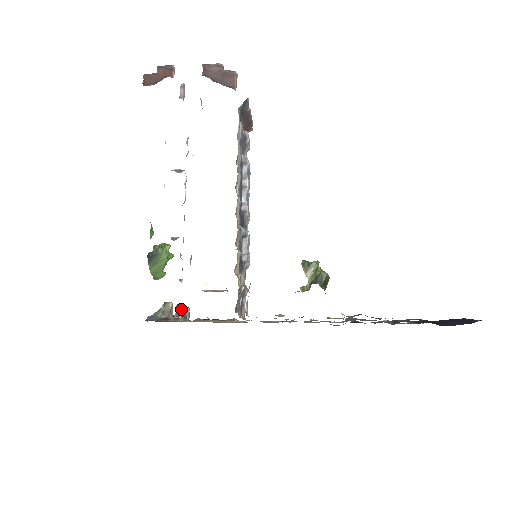
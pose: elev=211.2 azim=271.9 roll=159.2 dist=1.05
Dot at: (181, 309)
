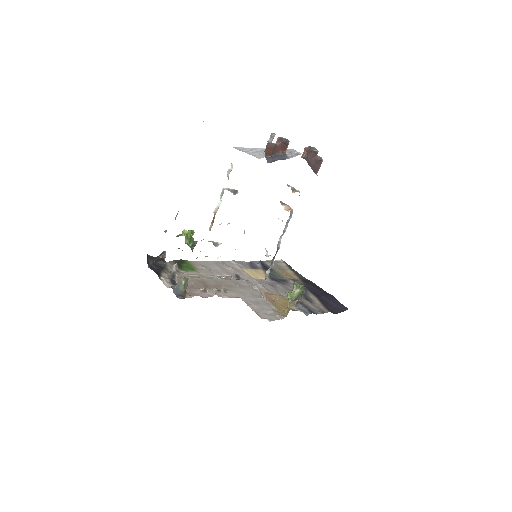
Dot at: (176, 266)
